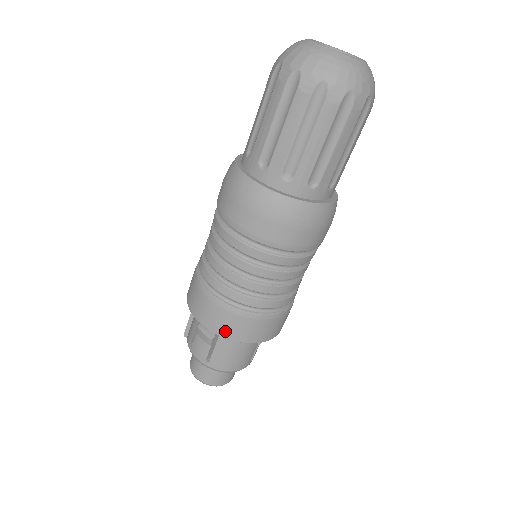
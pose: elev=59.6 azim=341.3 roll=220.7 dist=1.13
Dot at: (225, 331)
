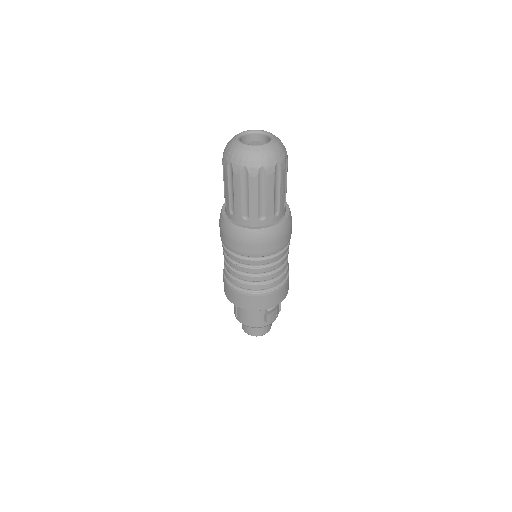
Dot at: (231, 299)
